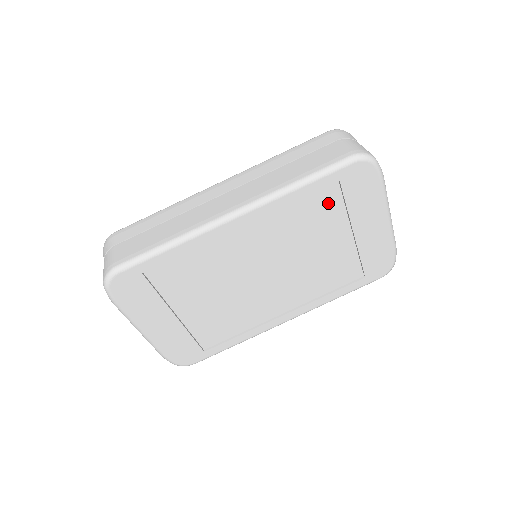
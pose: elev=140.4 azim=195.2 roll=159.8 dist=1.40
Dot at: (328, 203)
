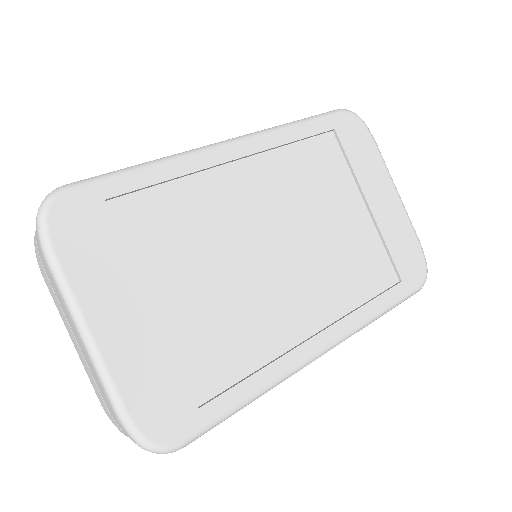
Dot at: (329, 157)
